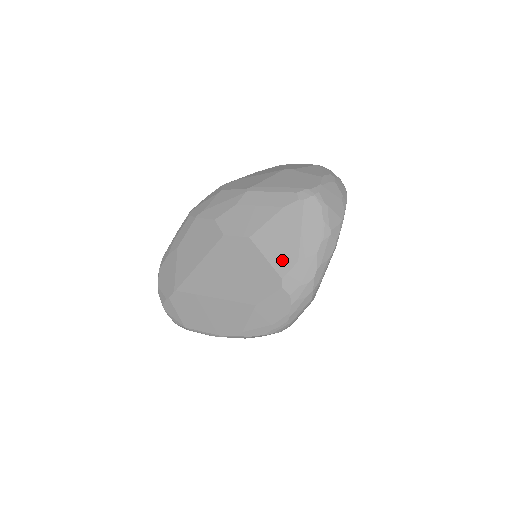
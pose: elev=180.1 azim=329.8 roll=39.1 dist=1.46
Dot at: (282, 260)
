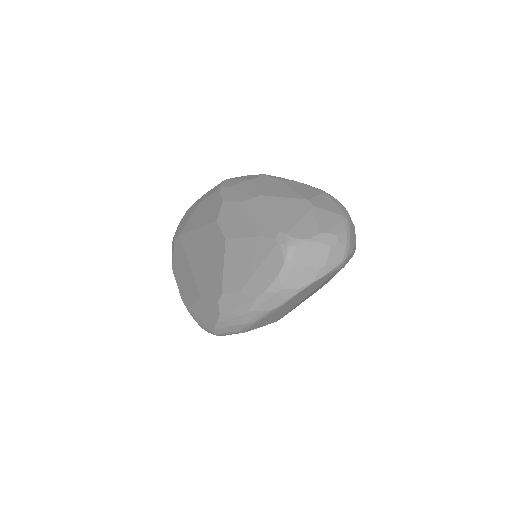
Dot at: (231, 280)
